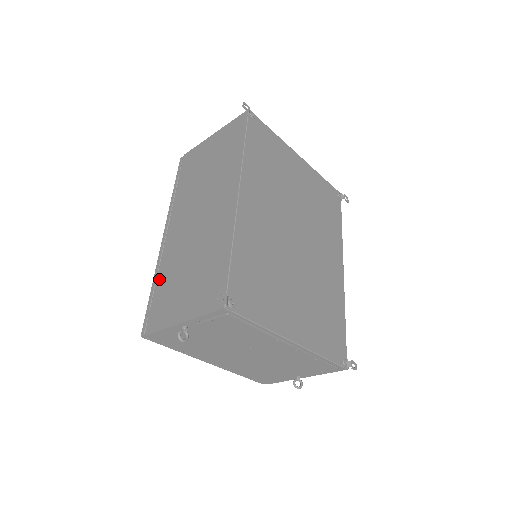
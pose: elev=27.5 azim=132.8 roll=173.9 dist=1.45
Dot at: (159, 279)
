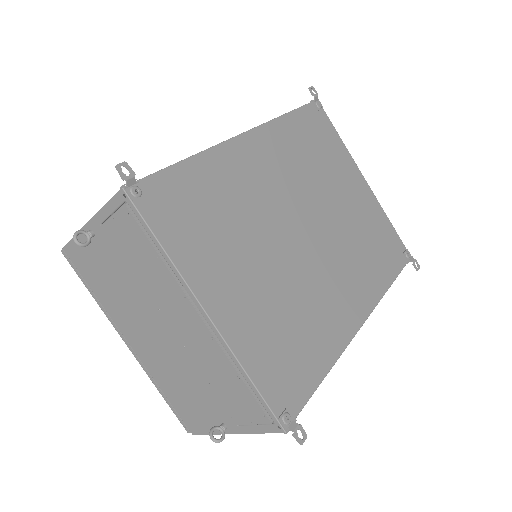
Dot at: occluded
